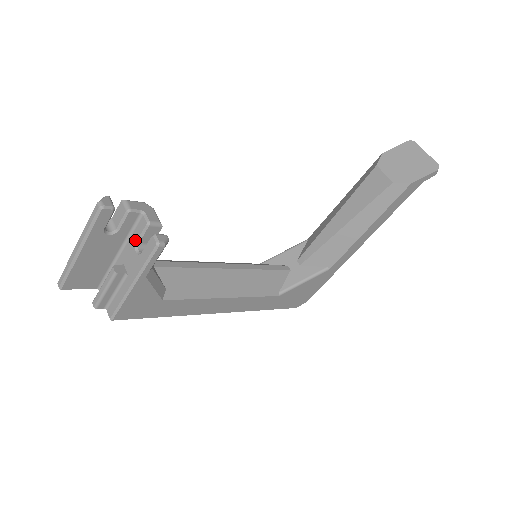
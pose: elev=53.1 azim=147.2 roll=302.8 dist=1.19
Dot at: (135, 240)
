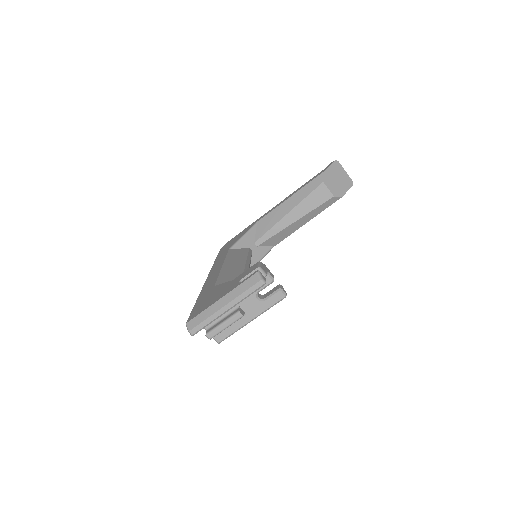
Dot at: (257, 291)
